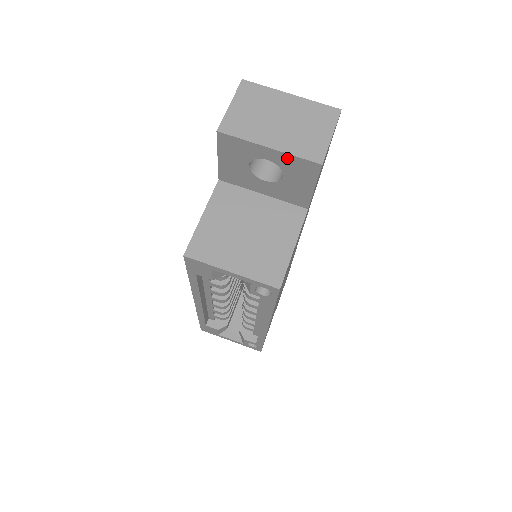
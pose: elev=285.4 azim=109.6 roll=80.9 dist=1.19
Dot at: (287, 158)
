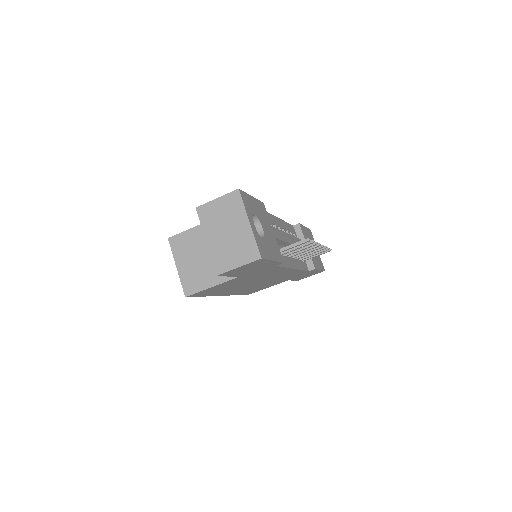
Dot at: (212, 254)
